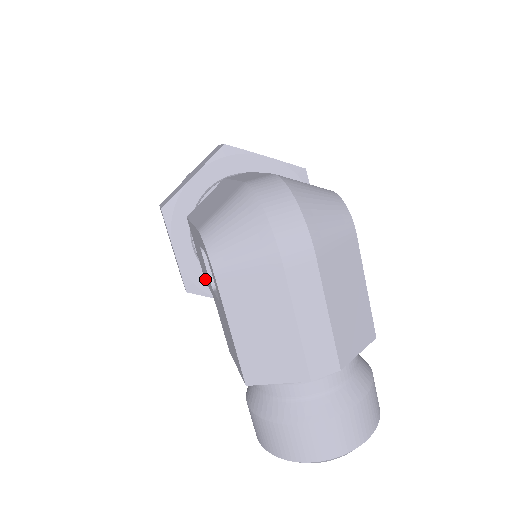
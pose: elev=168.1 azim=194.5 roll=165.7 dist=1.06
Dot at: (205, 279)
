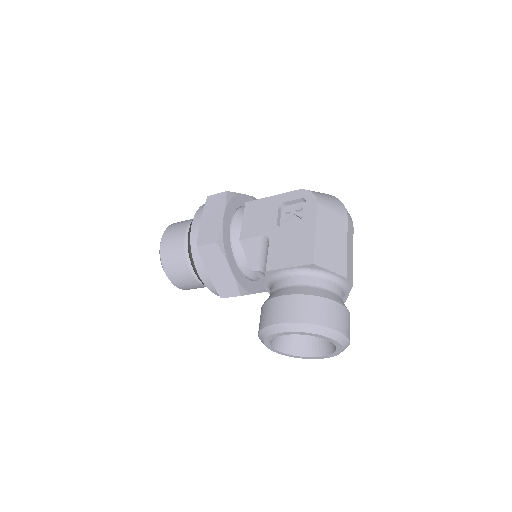
Dot at: (246, 236)
